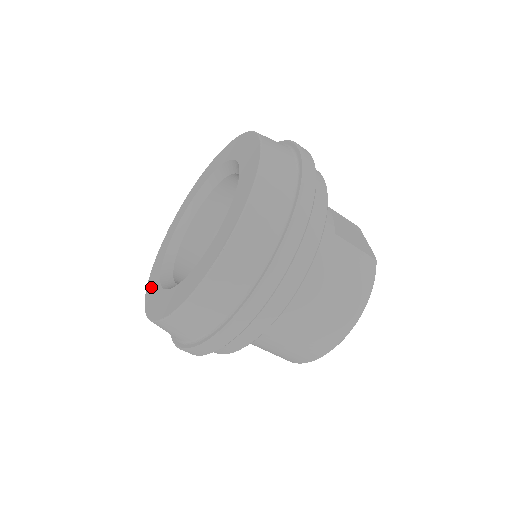
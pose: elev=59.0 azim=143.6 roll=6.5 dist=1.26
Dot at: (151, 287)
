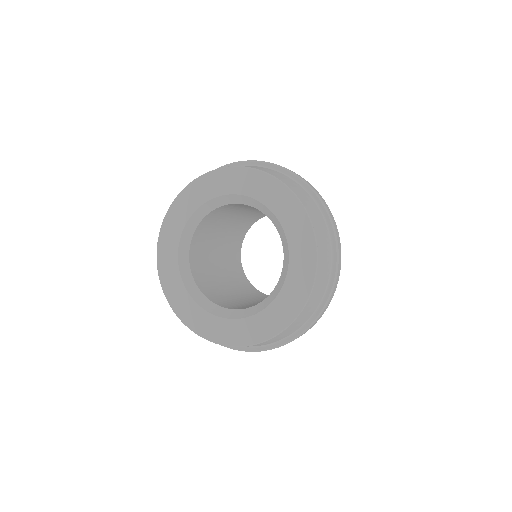
Dot at: (167, 272)
